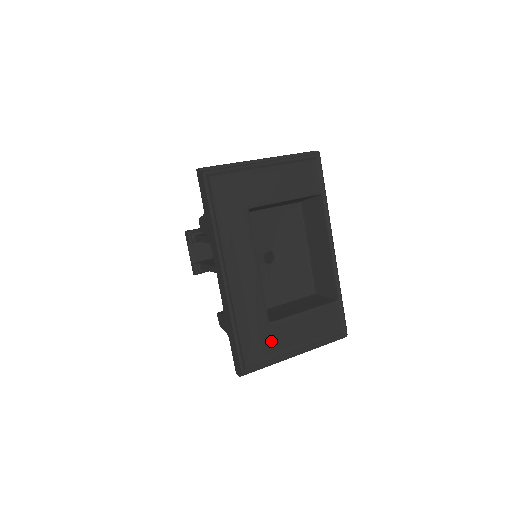
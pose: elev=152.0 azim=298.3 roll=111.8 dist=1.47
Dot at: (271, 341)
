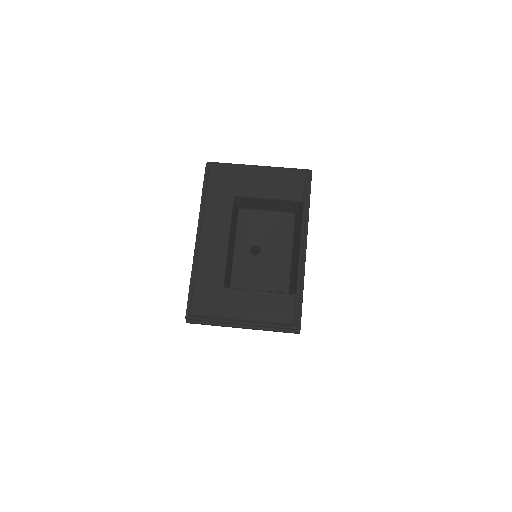
Dot at: (220, 303)
